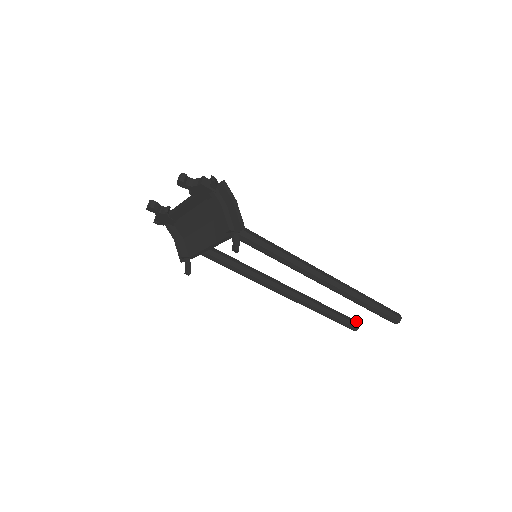
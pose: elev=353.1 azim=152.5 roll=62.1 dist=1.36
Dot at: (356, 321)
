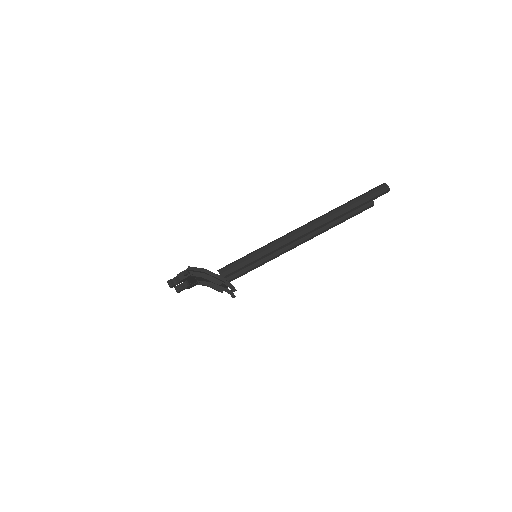
Dot at: occluded
